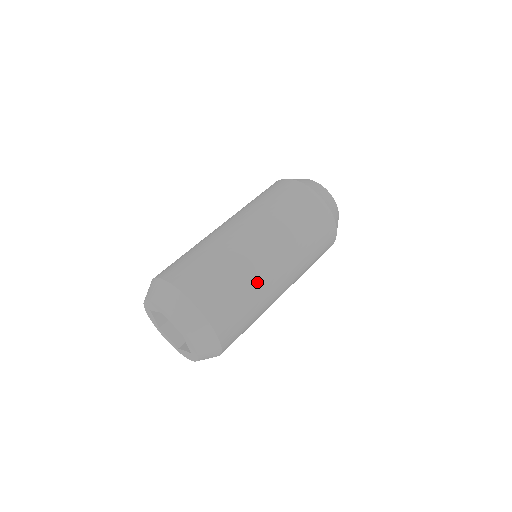
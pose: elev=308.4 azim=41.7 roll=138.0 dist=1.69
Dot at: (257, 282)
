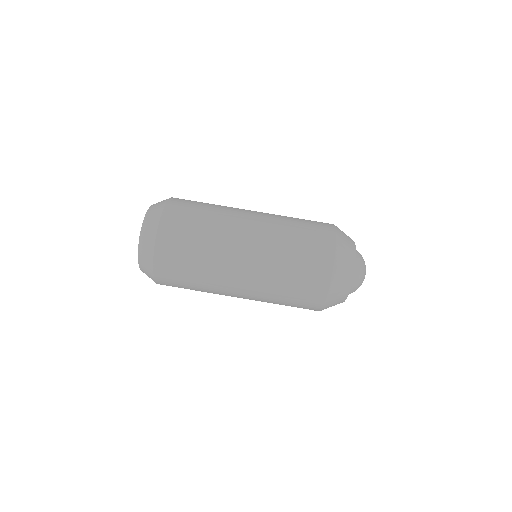
Dot at: (211, 285)
